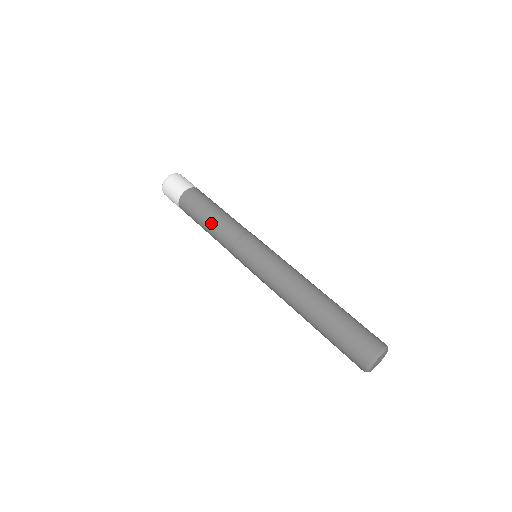
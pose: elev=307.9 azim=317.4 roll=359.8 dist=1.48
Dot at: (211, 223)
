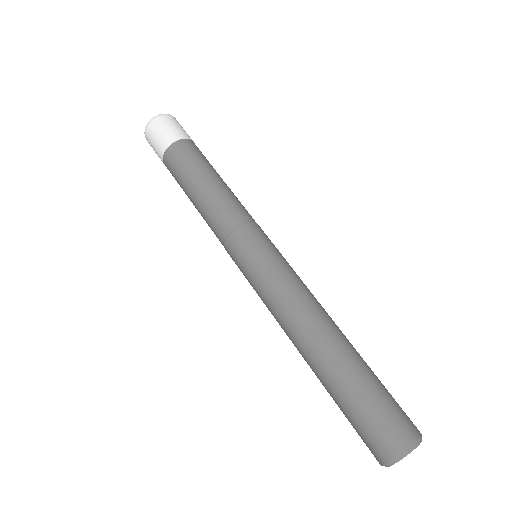
Dot at: (203, 195)
